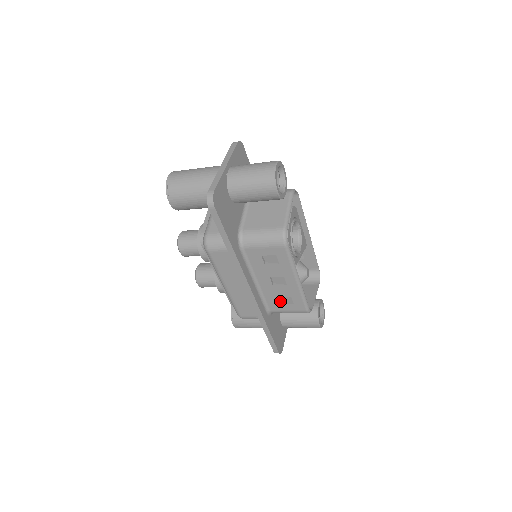
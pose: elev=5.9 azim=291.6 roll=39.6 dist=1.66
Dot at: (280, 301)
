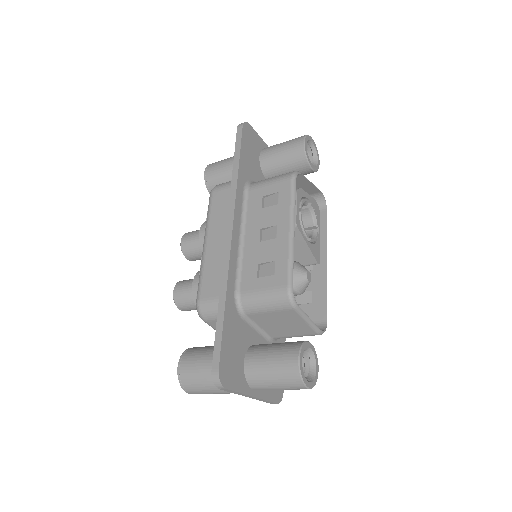
Dot at: (259, 277)
